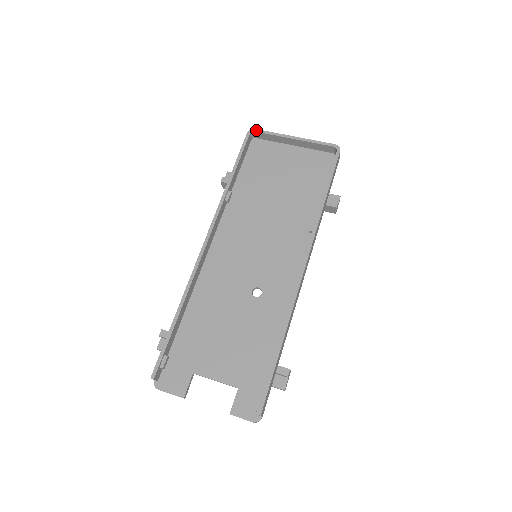
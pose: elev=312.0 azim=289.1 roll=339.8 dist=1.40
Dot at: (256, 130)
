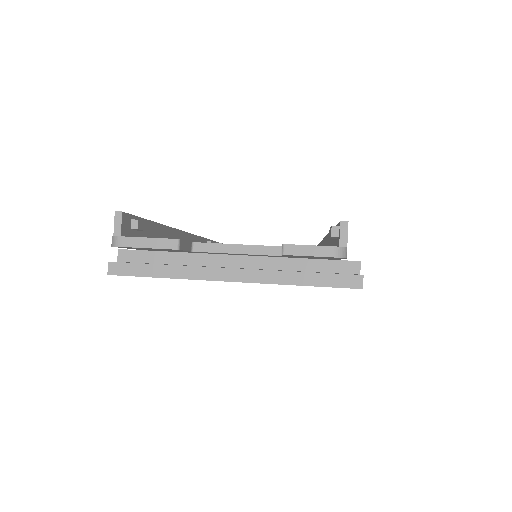
Dot at: occluded
